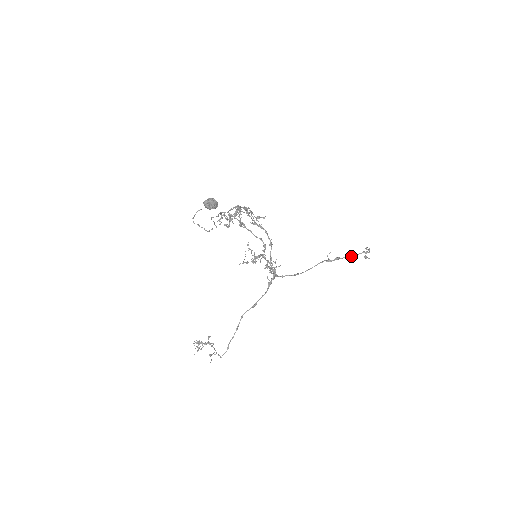
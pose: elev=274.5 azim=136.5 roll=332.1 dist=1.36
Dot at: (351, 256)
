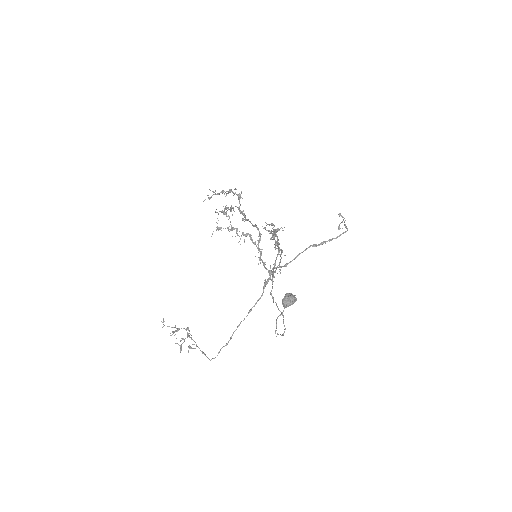
Dot at: occluded
